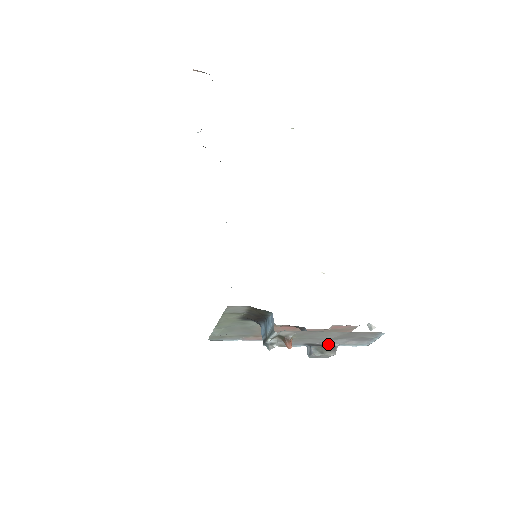
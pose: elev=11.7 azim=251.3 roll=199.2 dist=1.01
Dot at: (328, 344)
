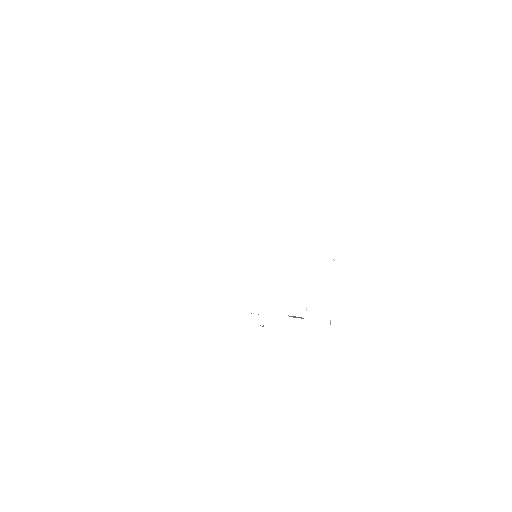
Dot at: occluded
